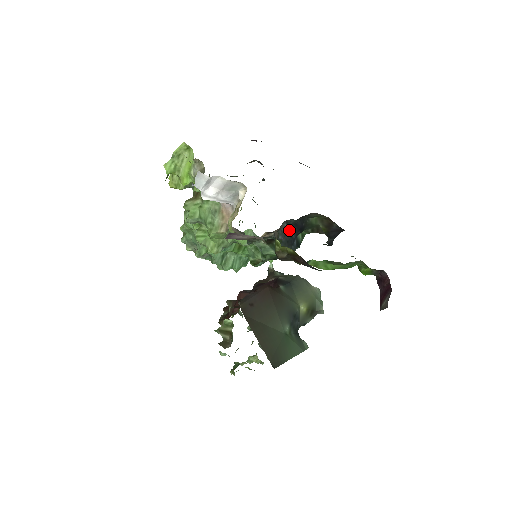
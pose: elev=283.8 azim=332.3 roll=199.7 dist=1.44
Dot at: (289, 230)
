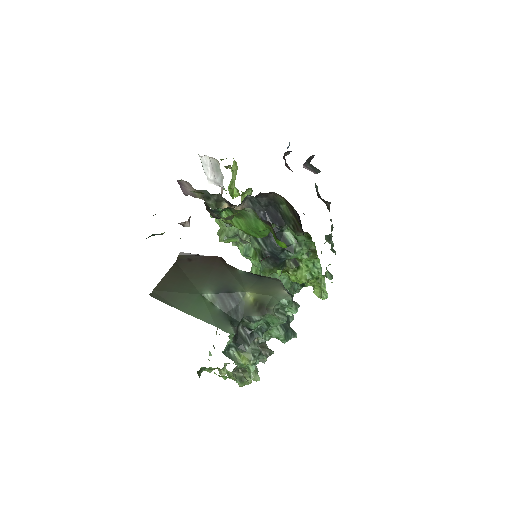
Dot at: (262, 216)
